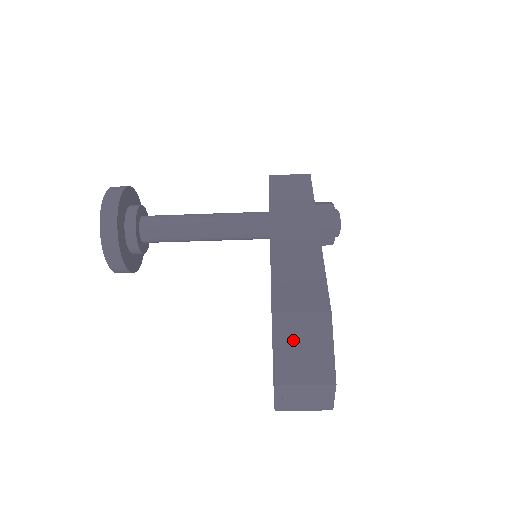
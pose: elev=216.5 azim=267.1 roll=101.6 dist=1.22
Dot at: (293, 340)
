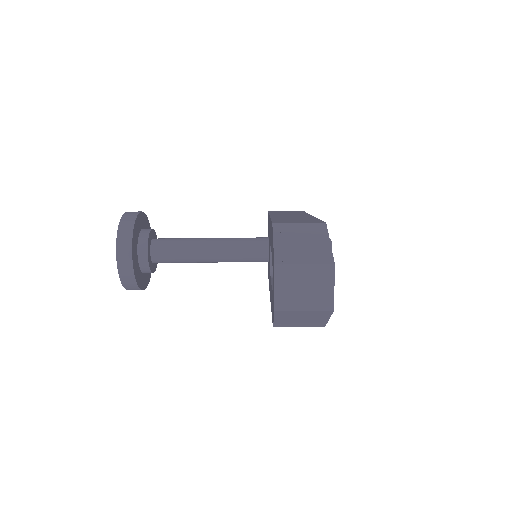
Dot at: (292, 238)
